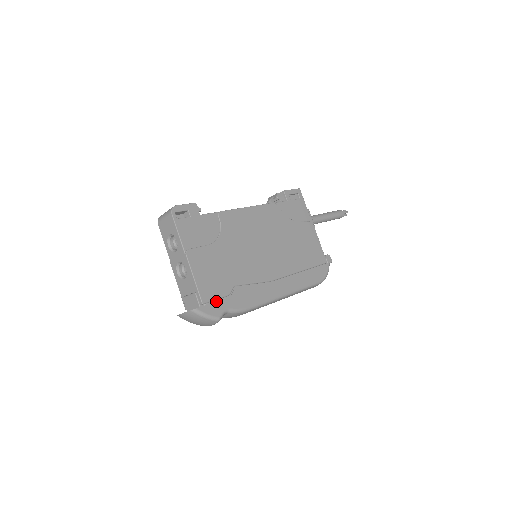
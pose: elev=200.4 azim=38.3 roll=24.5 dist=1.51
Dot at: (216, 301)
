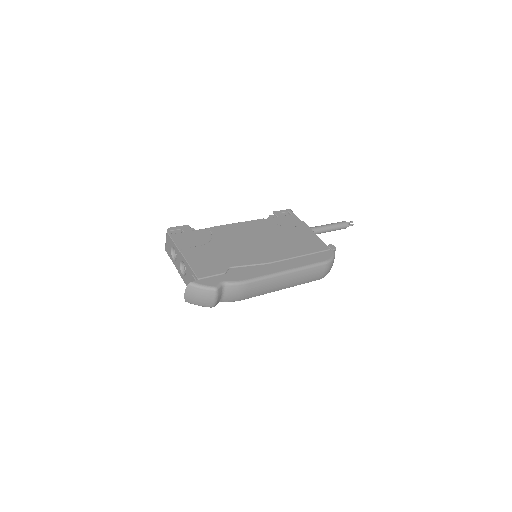
Dot at: (212, 278)
